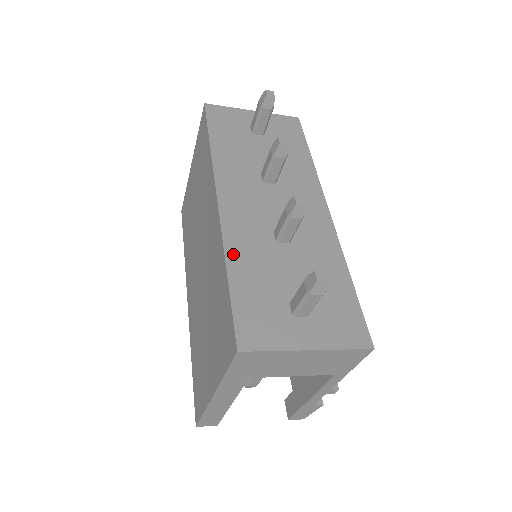
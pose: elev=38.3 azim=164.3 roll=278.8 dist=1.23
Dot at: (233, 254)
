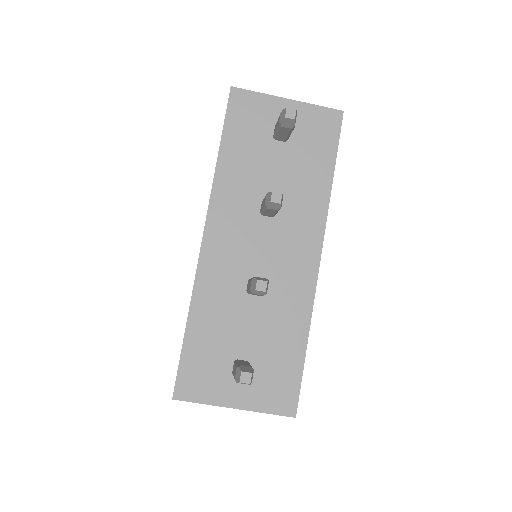
Dot at: (199, 302)
